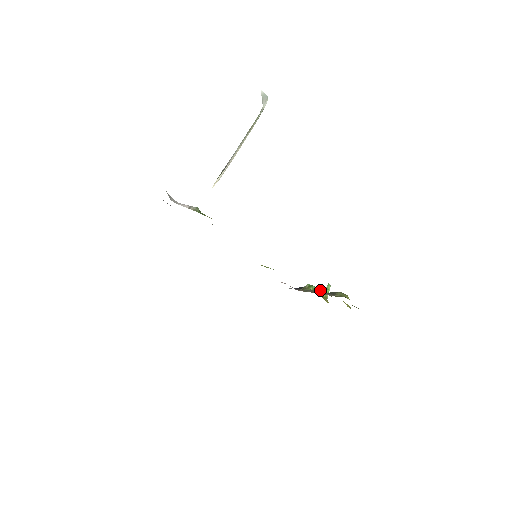
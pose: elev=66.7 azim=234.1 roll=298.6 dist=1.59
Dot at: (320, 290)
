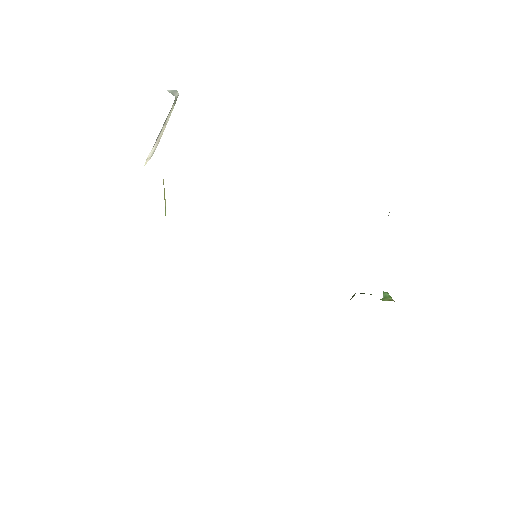
Dot at: occluded
